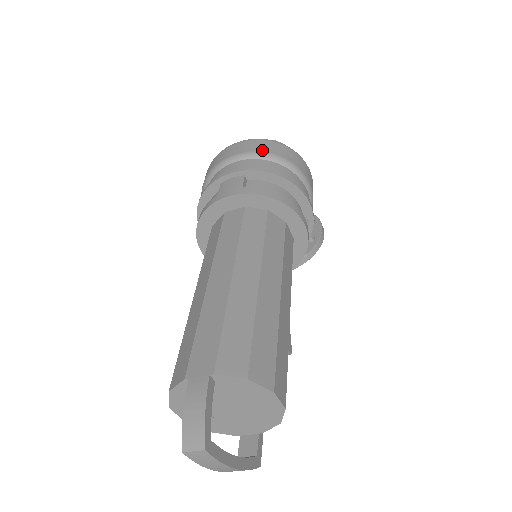
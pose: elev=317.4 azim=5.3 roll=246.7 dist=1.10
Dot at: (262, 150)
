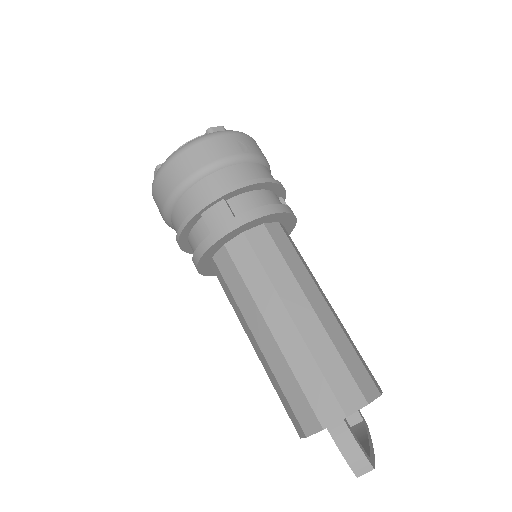
Dot at: (218, 156)
